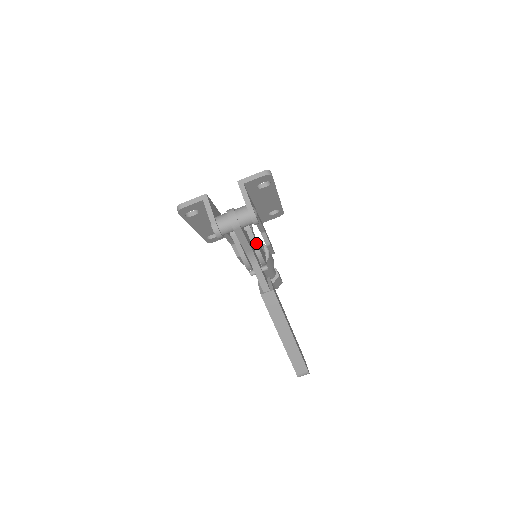
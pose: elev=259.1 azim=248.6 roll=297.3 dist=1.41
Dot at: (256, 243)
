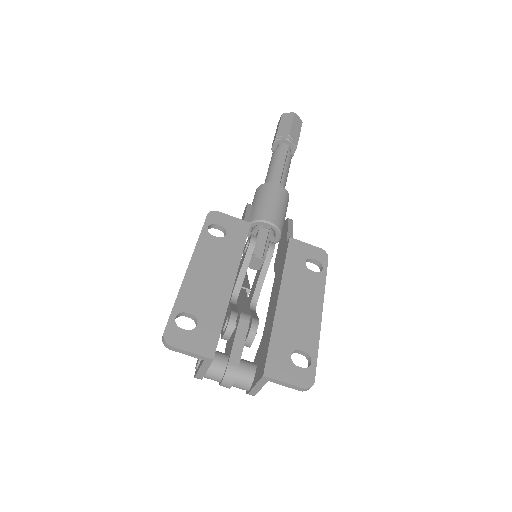
Dot at: occluded
